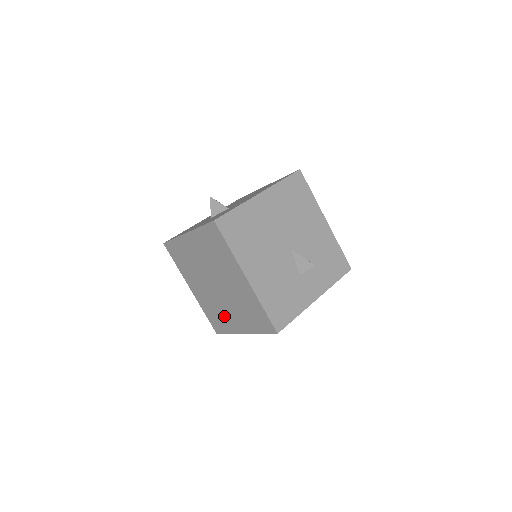
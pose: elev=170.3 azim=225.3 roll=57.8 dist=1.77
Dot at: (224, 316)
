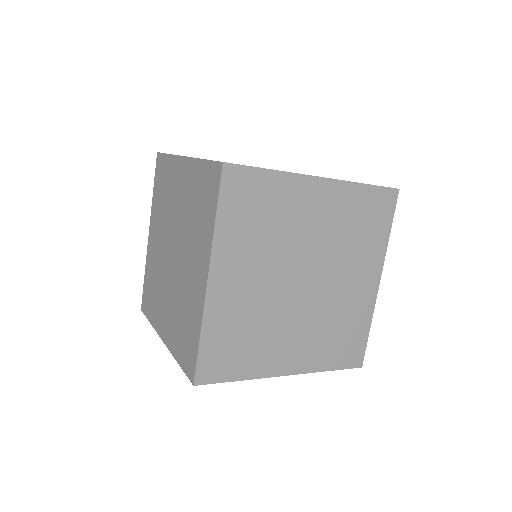
Dot at: occluded
